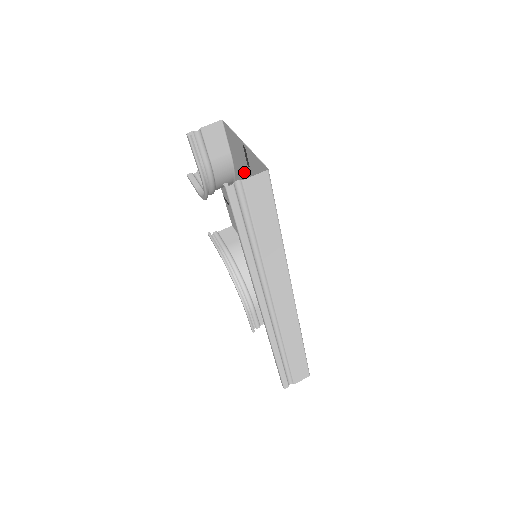
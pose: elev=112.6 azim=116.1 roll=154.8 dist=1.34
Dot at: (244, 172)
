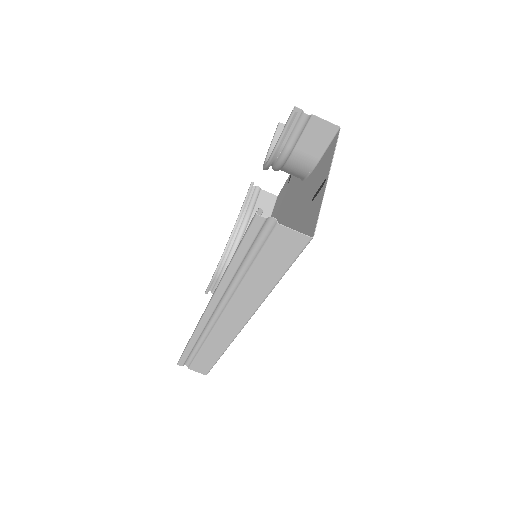
Dot at: (309, 193)
